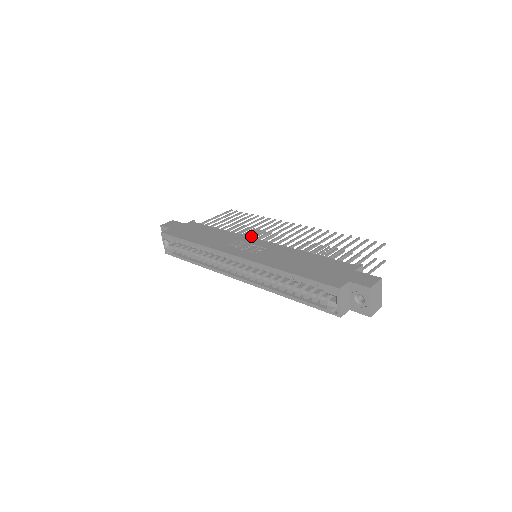
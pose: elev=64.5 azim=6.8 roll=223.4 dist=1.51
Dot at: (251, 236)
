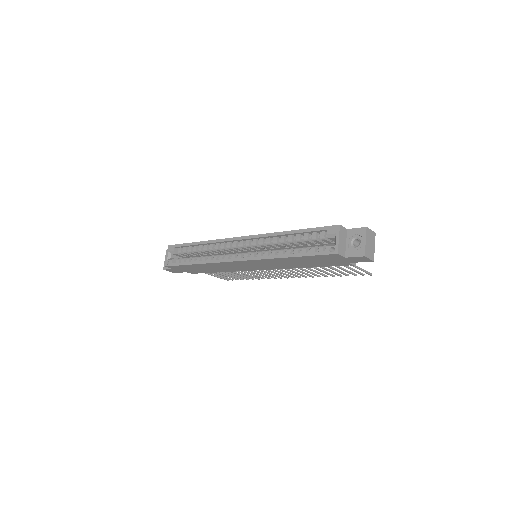
Dot at: occluded
